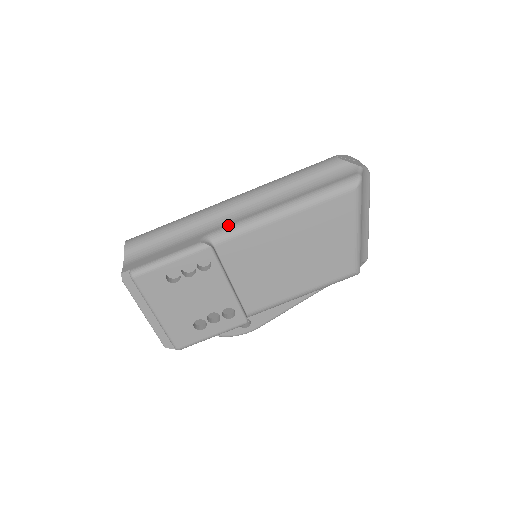
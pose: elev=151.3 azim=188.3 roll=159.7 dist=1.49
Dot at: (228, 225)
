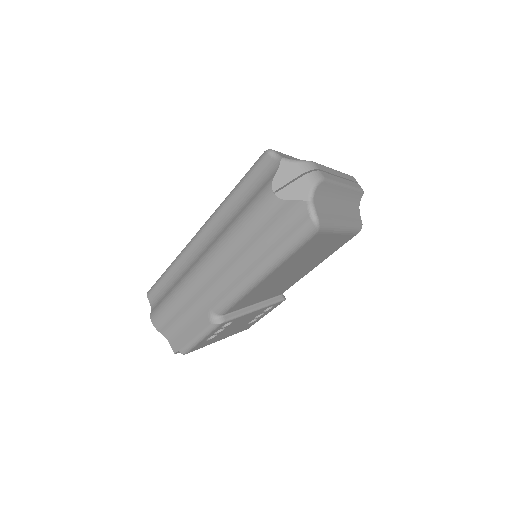
Dot at: (221, 299)
